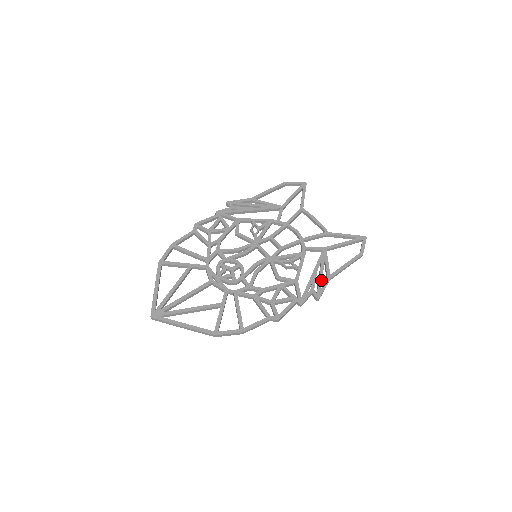
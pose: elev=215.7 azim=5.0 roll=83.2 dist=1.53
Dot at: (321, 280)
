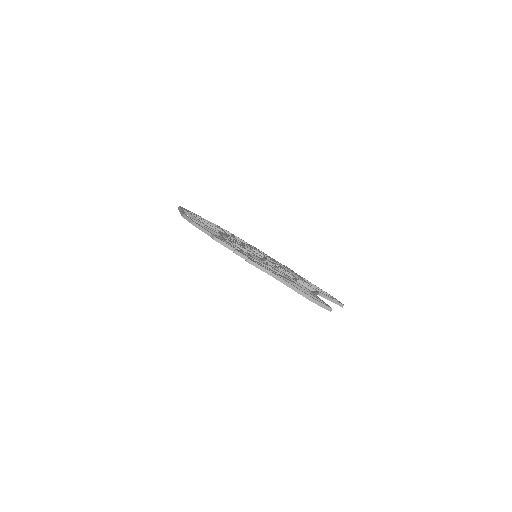
Dot at: (265, 267)
